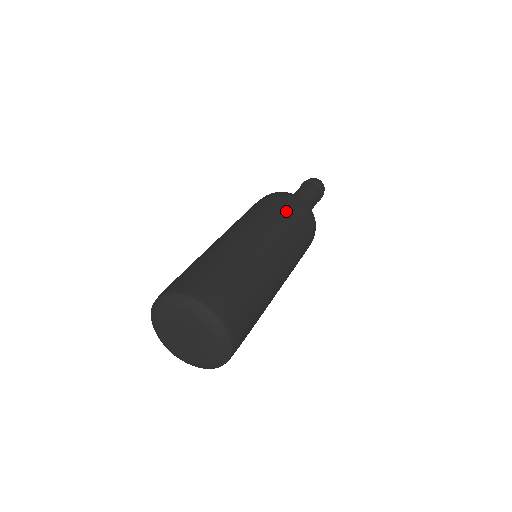
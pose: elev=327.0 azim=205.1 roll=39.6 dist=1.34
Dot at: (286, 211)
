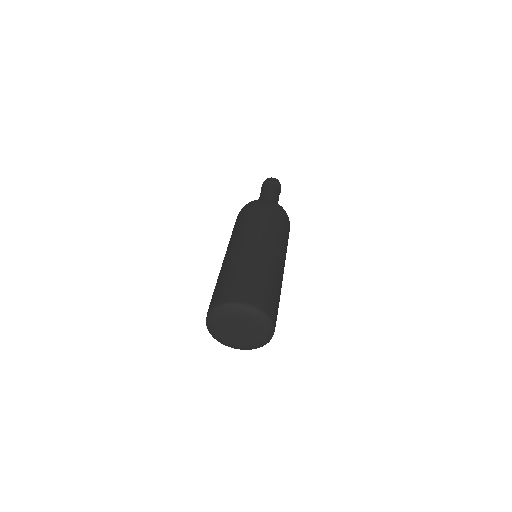
Dot at: (247, 216)
